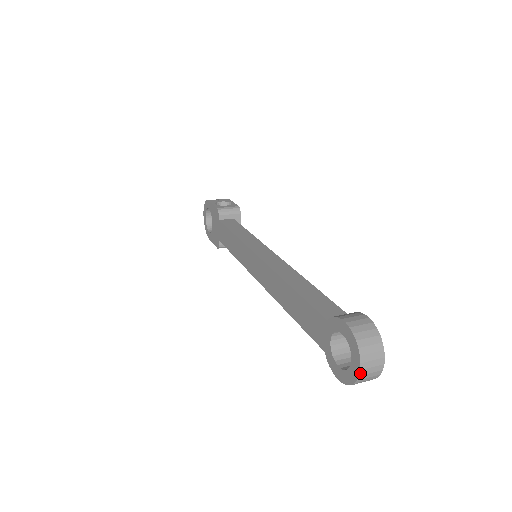
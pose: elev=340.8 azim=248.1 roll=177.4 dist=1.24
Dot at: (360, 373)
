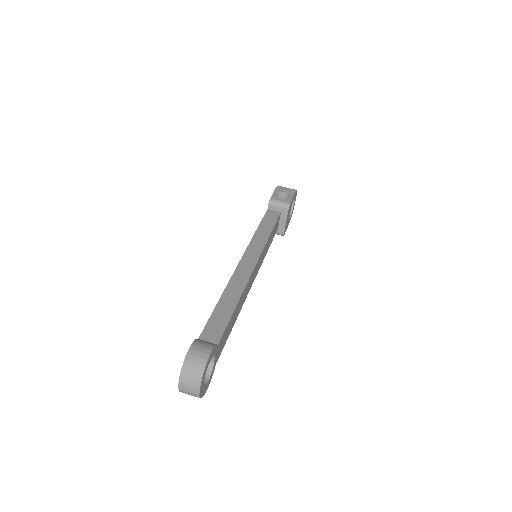
Dot at: (179, 387)
